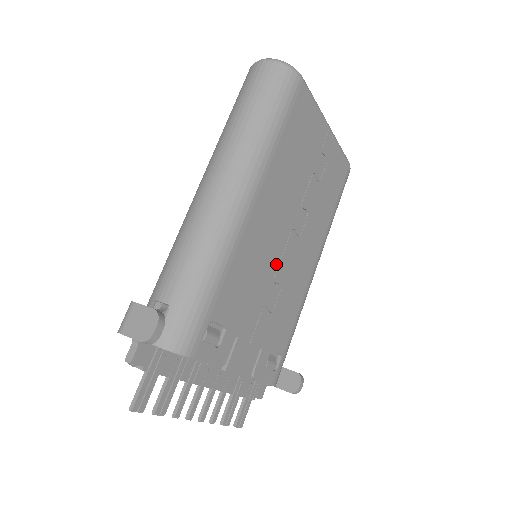
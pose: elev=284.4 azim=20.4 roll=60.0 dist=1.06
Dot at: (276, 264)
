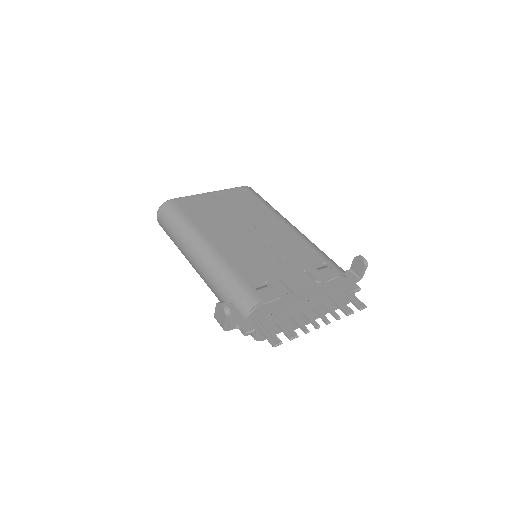
Dot at: (259, 244)
